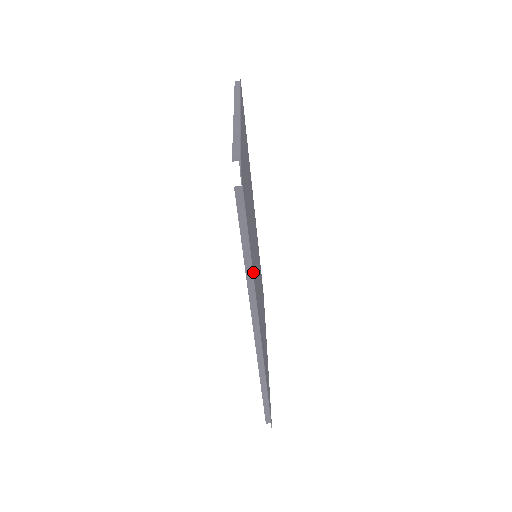
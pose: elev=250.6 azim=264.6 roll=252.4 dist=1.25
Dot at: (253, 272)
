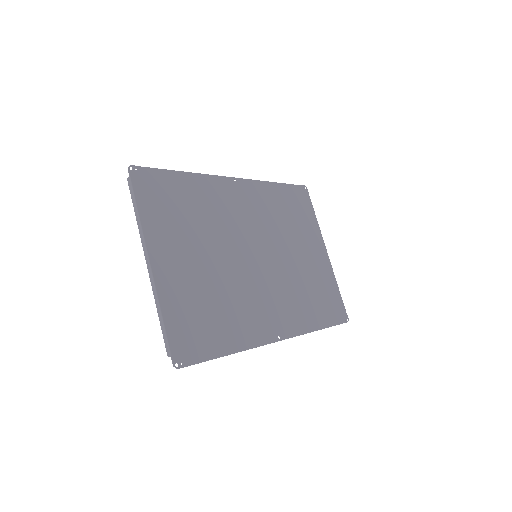
Dot at: (242, 346)
